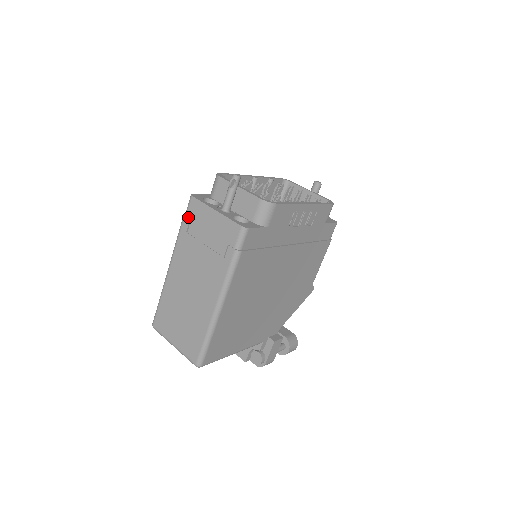
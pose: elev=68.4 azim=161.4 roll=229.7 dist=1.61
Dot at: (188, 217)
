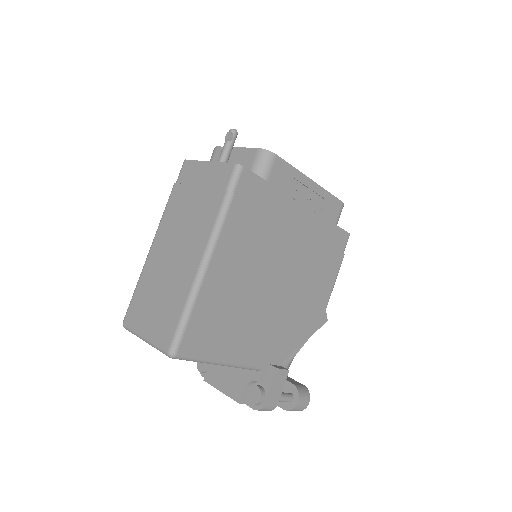
Dot at: (179, 182)
